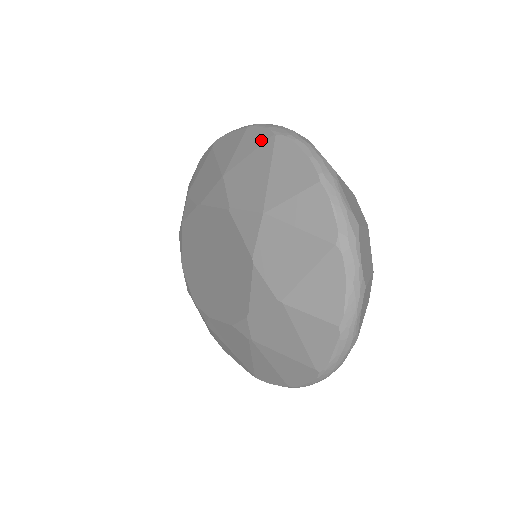
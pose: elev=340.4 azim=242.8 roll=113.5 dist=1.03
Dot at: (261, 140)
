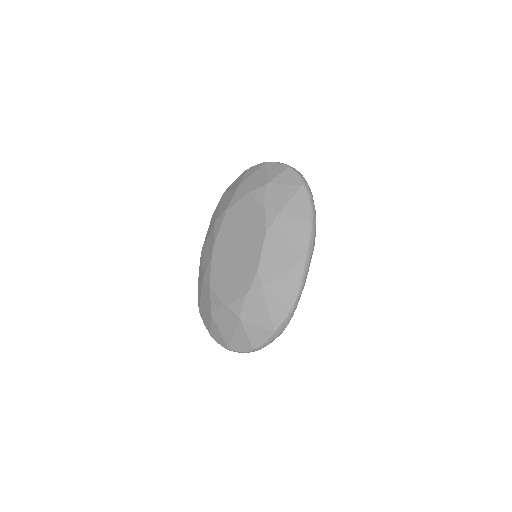
Dot at: (220, 201)
